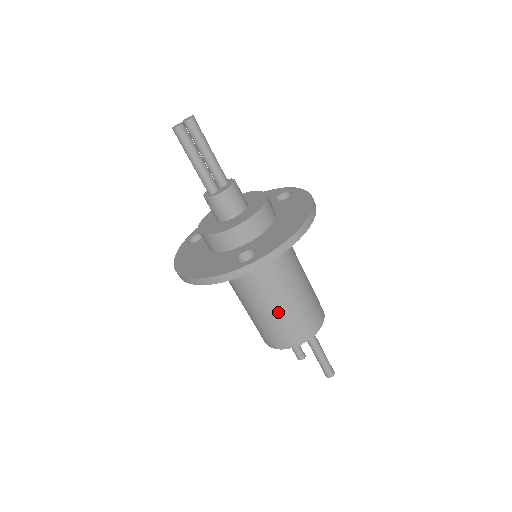
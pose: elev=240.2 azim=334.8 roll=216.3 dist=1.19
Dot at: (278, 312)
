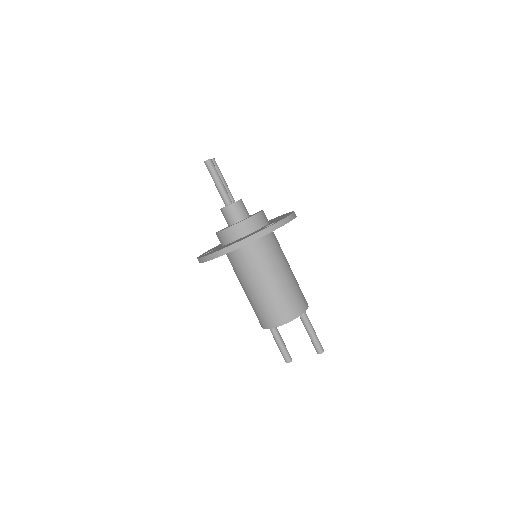
Dot at: (285, 284)
